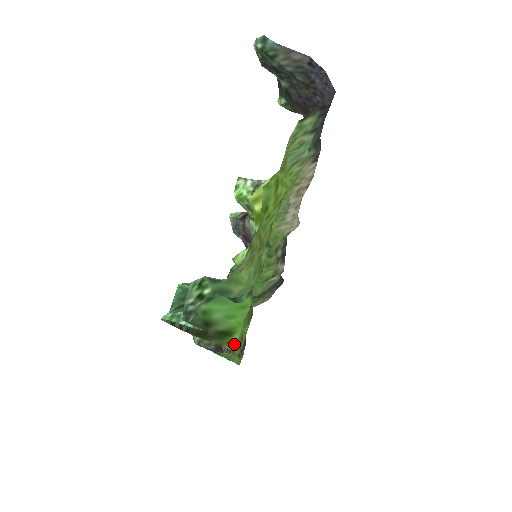
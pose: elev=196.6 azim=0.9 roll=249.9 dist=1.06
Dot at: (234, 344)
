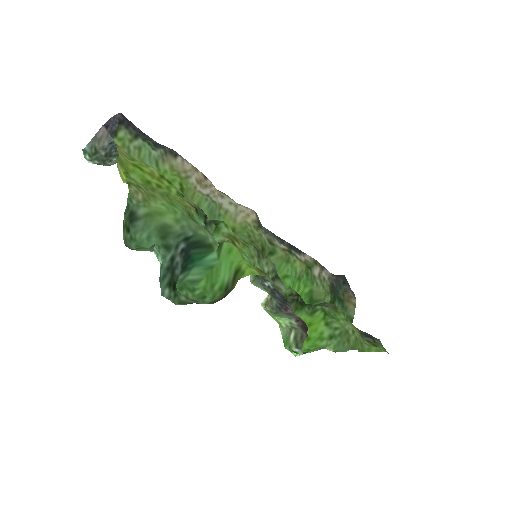
Dot at: (247, 271)
